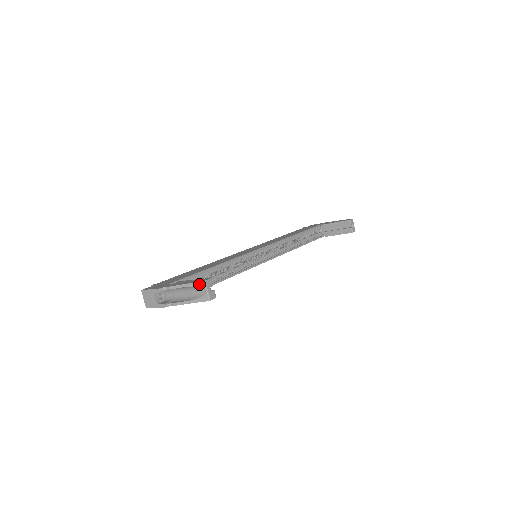
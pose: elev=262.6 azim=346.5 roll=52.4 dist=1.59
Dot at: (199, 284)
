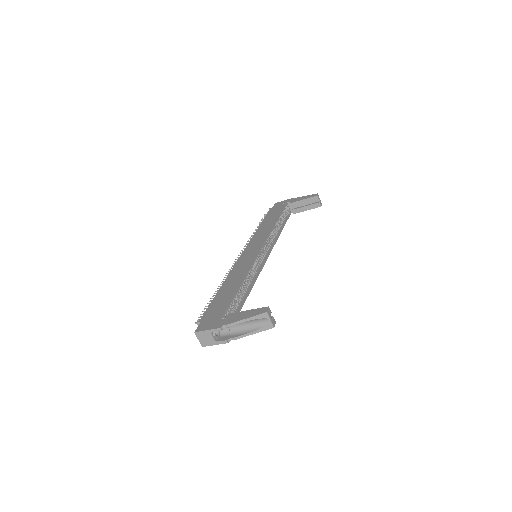
Dot at: (261, 316)
